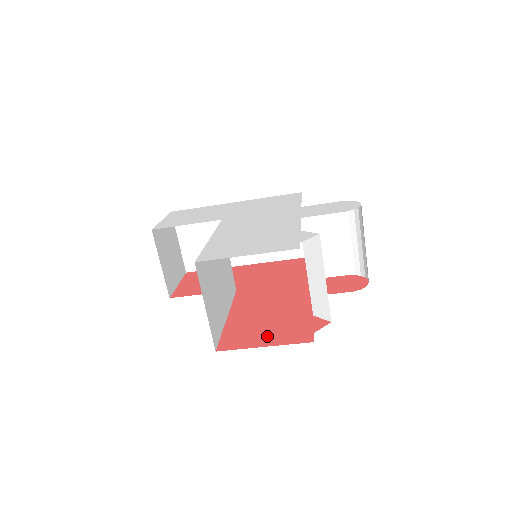
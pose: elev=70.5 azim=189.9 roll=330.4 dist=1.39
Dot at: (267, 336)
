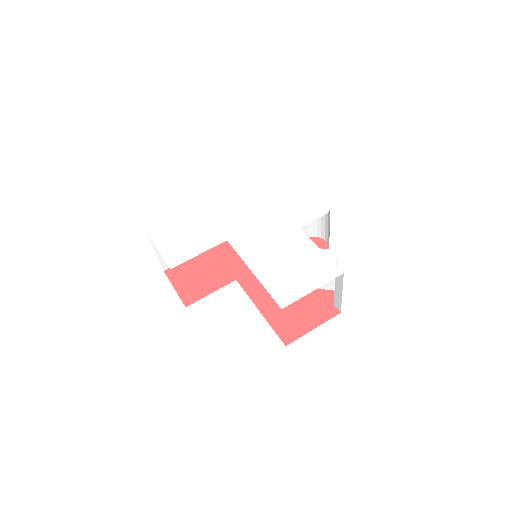
Dot at: (307, 319)
